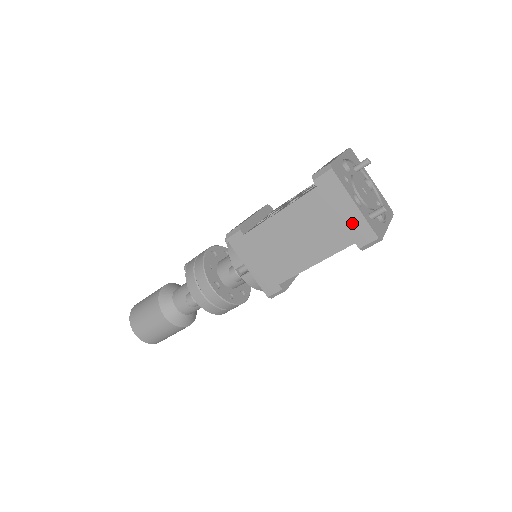
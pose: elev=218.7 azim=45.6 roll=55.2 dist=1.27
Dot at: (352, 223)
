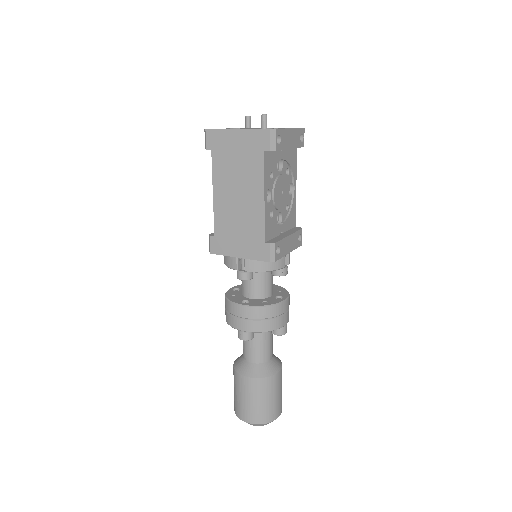
Dot at: (248, 142)
